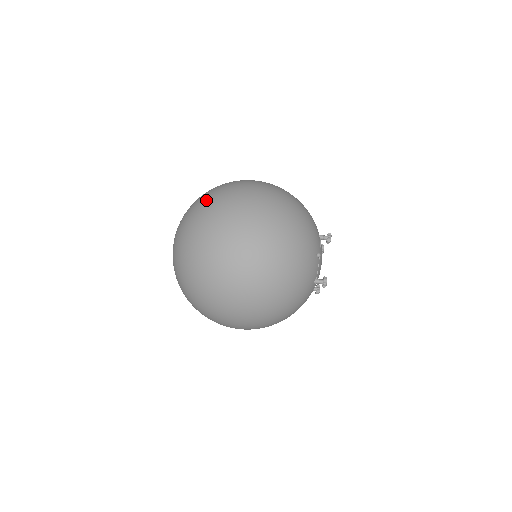
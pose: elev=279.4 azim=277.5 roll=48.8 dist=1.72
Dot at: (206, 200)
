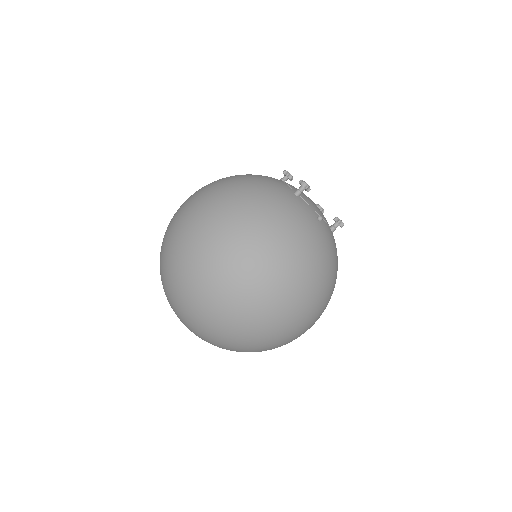
Dot at: (191, 302)
